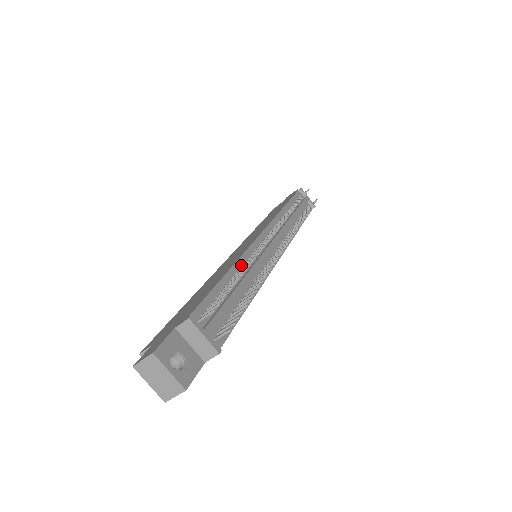
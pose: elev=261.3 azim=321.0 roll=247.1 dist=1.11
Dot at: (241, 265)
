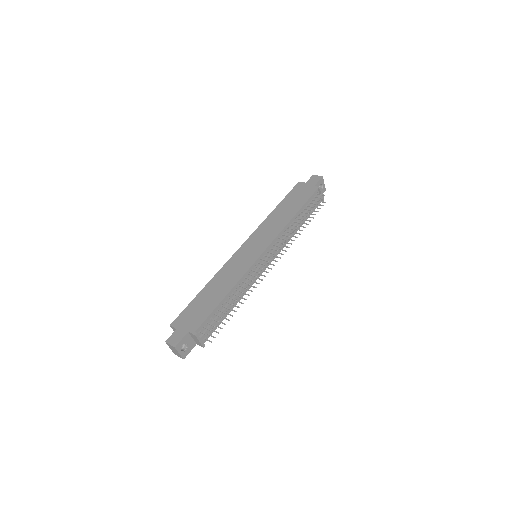
Dot at: (238, 286)
